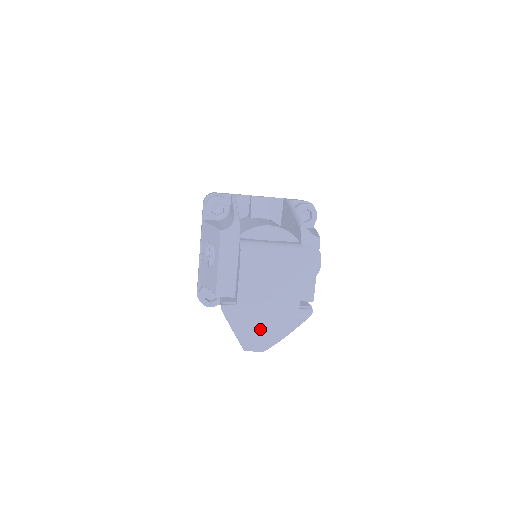
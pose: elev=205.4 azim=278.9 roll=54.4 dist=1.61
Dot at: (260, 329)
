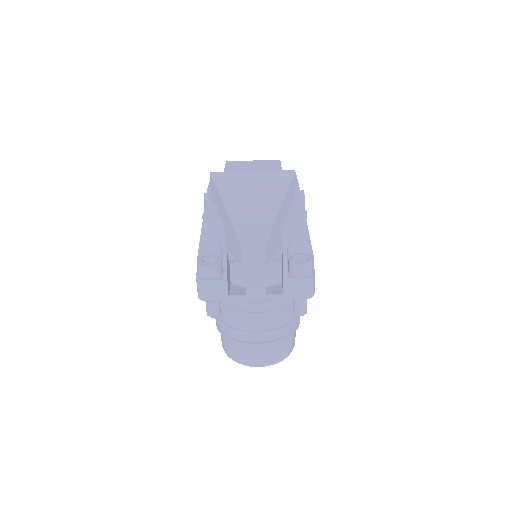
Dot at: (250, 197)
